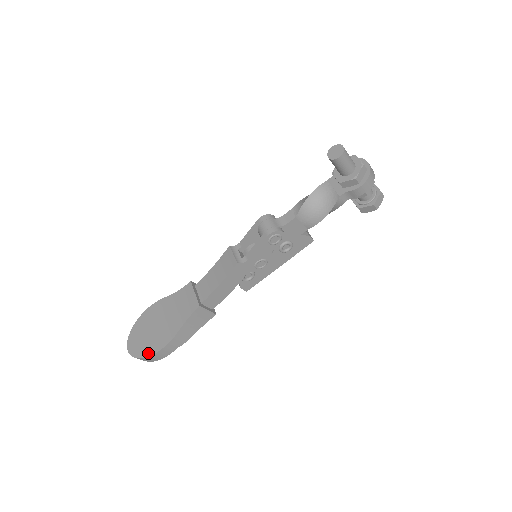
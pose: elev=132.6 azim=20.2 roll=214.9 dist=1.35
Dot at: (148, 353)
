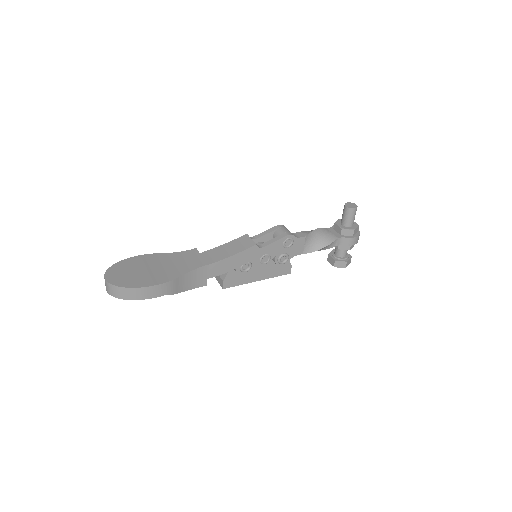
Dot at: (136, 285)
